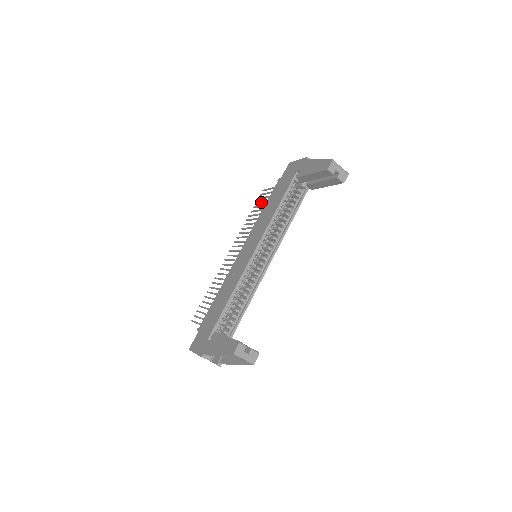
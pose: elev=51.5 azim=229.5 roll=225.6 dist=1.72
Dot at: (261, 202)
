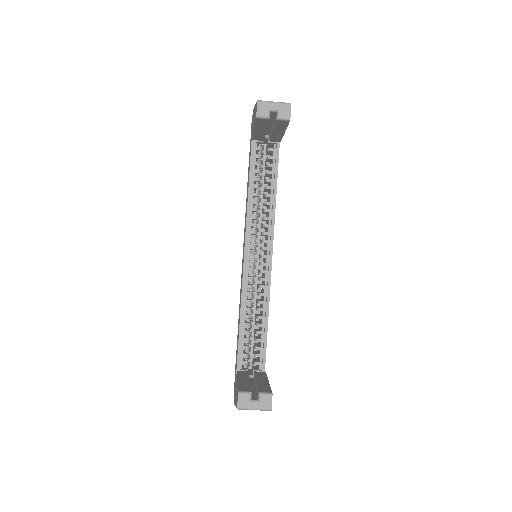
Dot at: occluded
